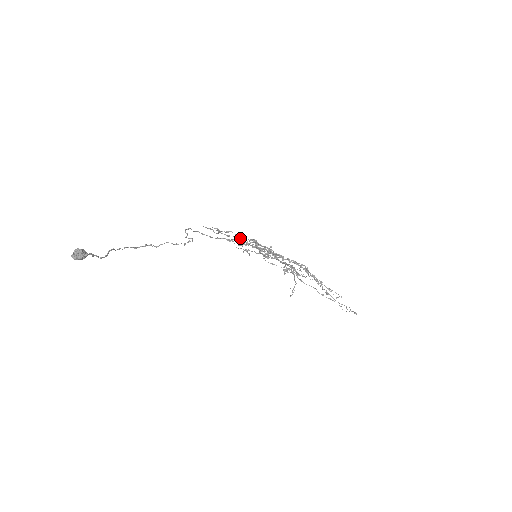
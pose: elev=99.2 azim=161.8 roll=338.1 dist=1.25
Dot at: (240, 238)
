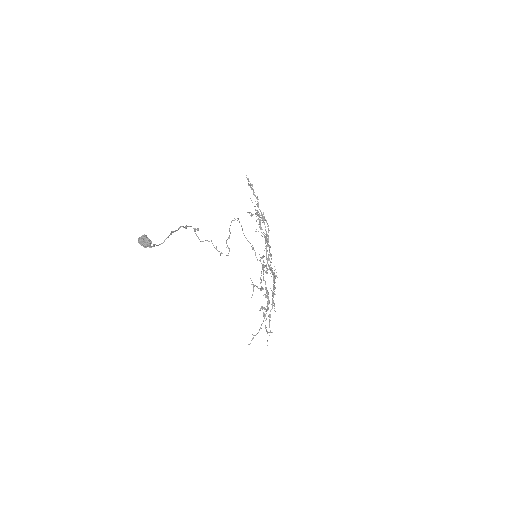
Dot at: (260, 224)
